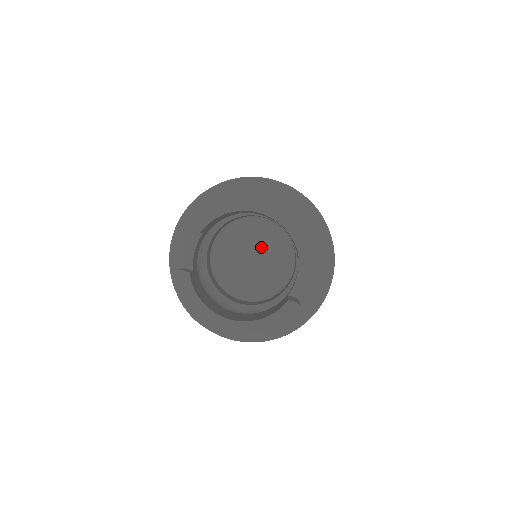
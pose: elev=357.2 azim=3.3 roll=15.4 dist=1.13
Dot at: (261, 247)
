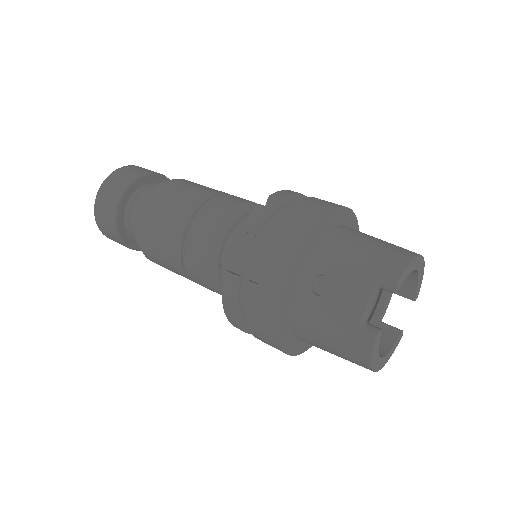
Dot at: occluded
